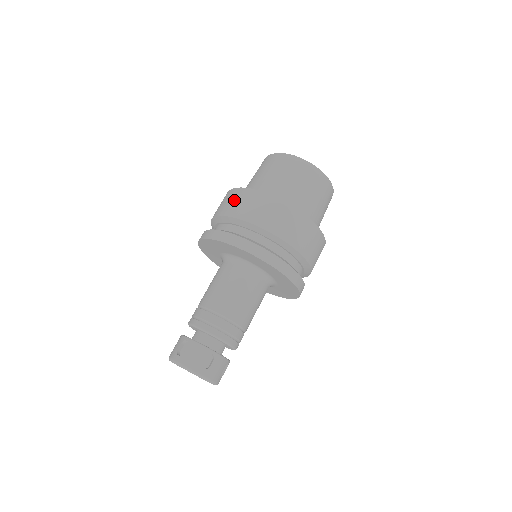
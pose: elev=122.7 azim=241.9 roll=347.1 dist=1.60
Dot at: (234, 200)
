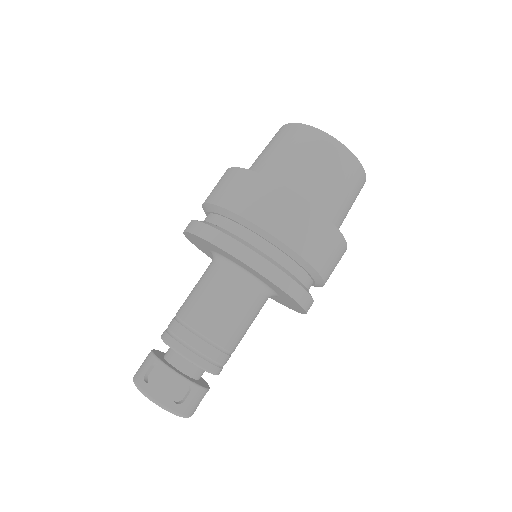
Dot at: (238, 187)
